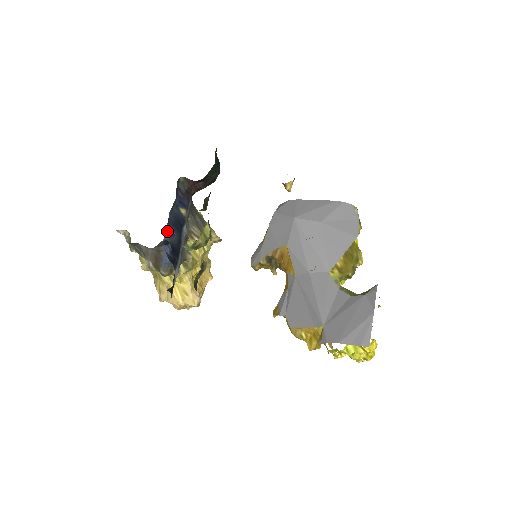
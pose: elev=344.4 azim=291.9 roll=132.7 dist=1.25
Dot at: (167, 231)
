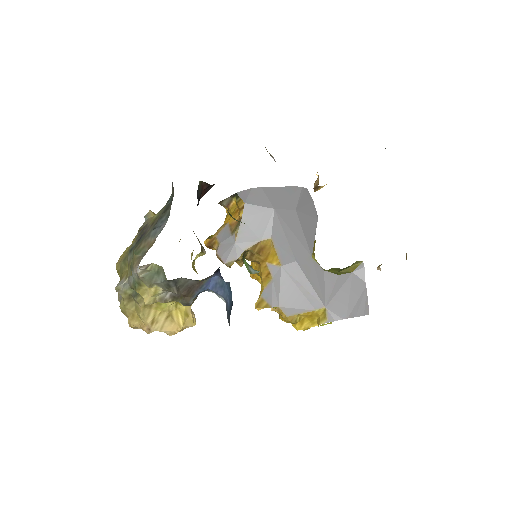
Dot at: occluded
